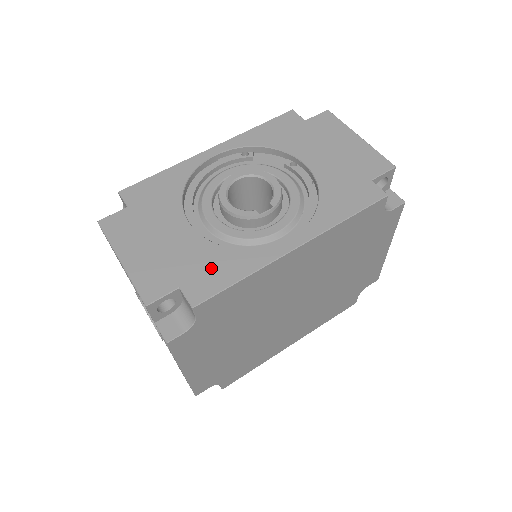
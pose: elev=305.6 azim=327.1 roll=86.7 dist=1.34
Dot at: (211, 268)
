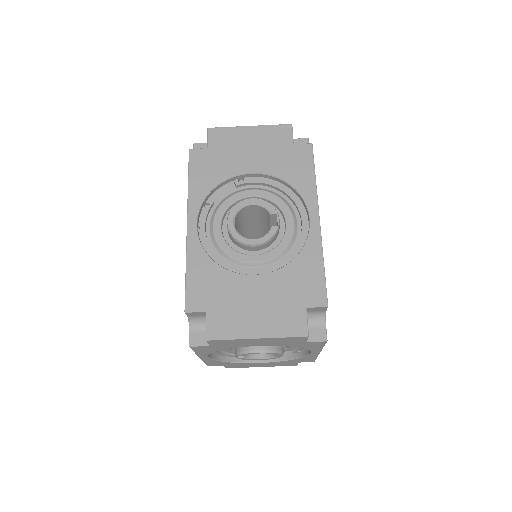
Dot at: (303, 279)
